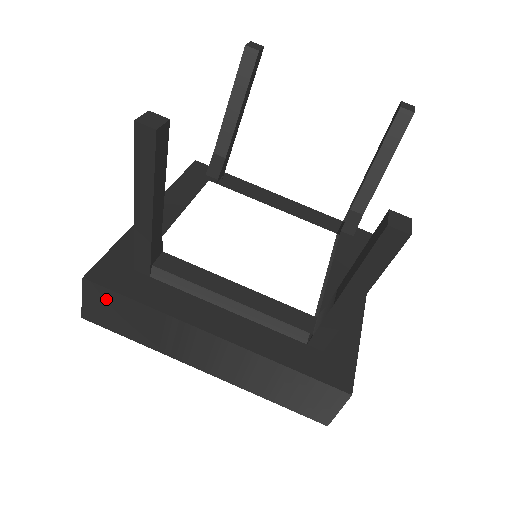
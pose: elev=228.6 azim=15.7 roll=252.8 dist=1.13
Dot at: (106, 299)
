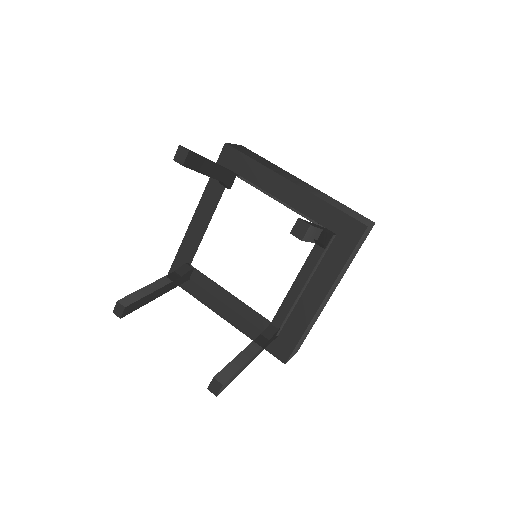
Dot at: occluded
